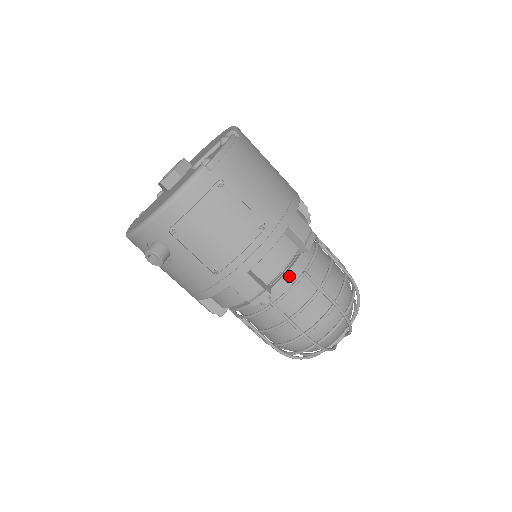
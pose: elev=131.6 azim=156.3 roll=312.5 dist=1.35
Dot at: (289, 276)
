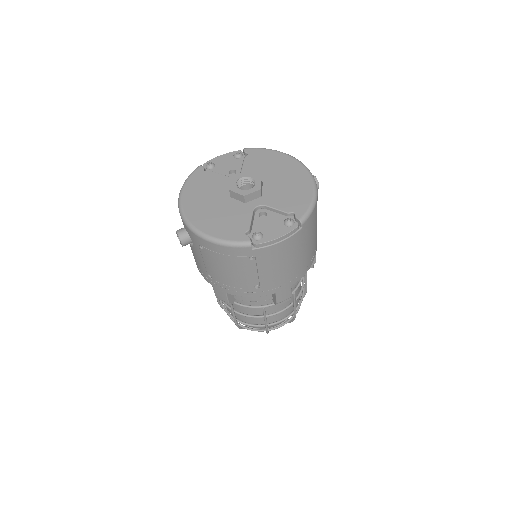
Dot at: occluded
